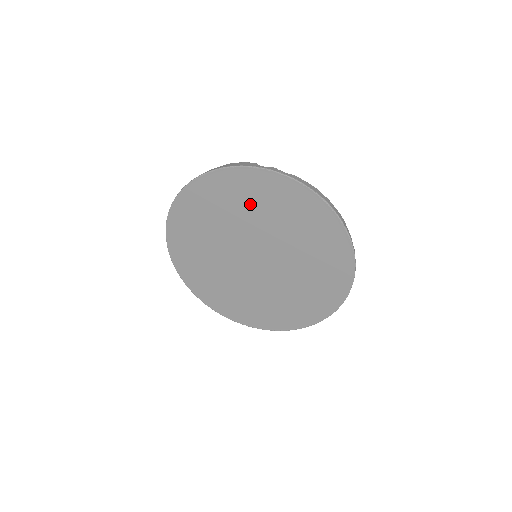
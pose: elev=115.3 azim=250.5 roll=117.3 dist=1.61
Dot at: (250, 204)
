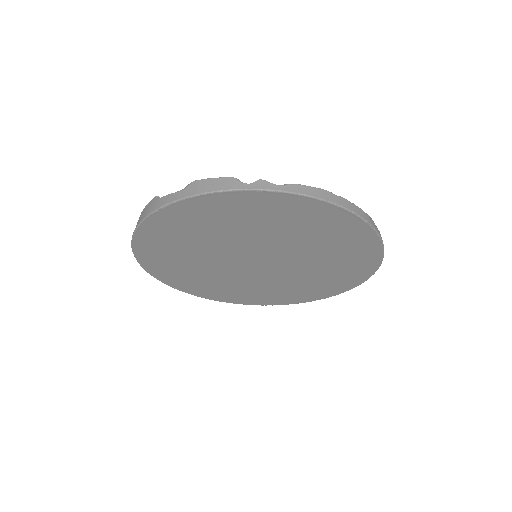
Dot at: (239, 223)
